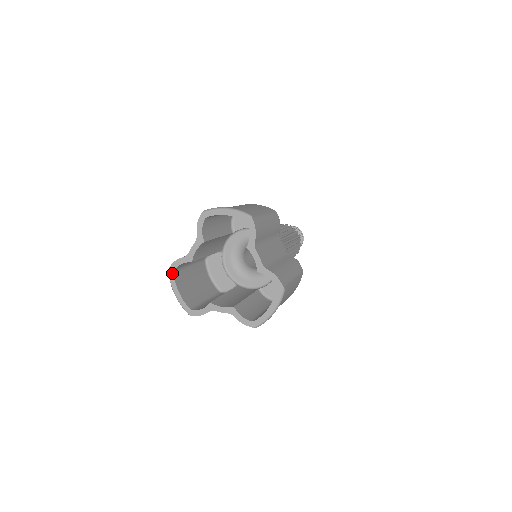
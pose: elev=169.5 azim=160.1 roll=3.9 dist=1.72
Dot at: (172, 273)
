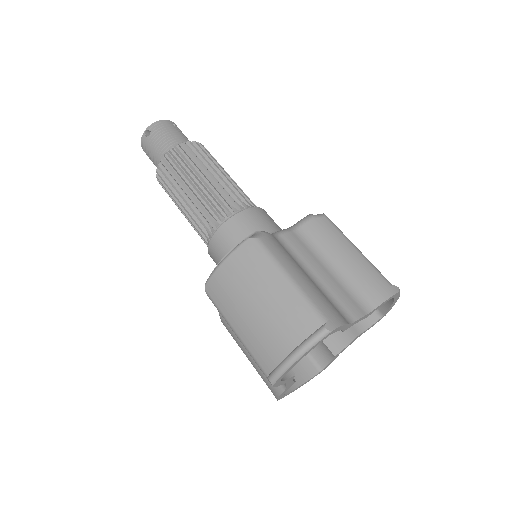
Dot at: (284, 396)
